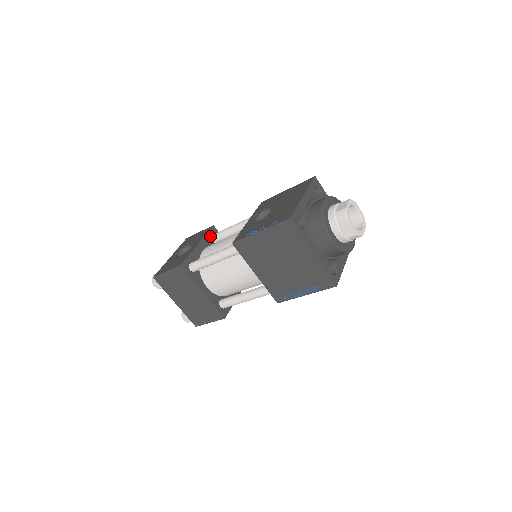
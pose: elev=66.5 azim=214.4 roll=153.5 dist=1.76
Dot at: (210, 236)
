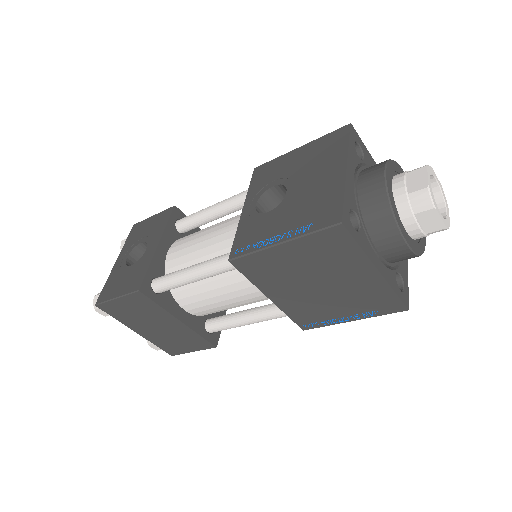
Dot at: (173, 225)
